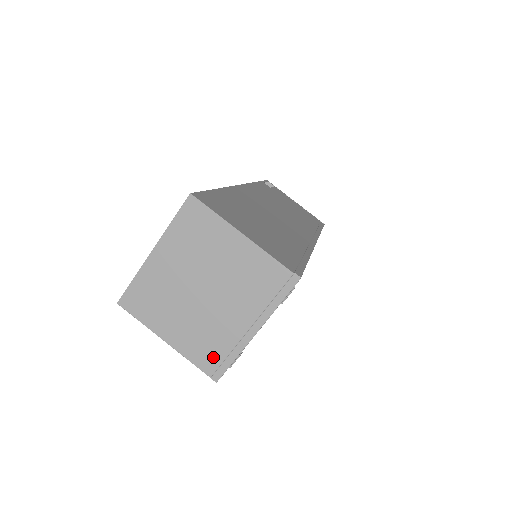
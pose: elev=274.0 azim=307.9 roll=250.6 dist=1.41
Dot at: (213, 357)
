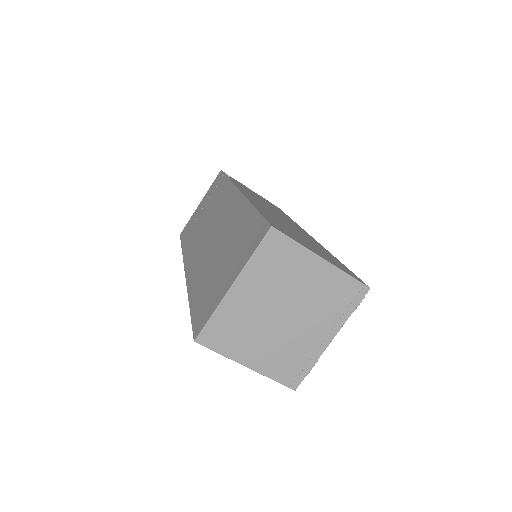
Dot at: (292, 370)
